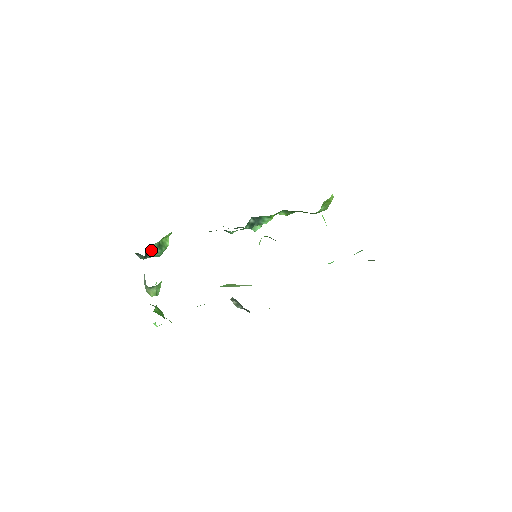
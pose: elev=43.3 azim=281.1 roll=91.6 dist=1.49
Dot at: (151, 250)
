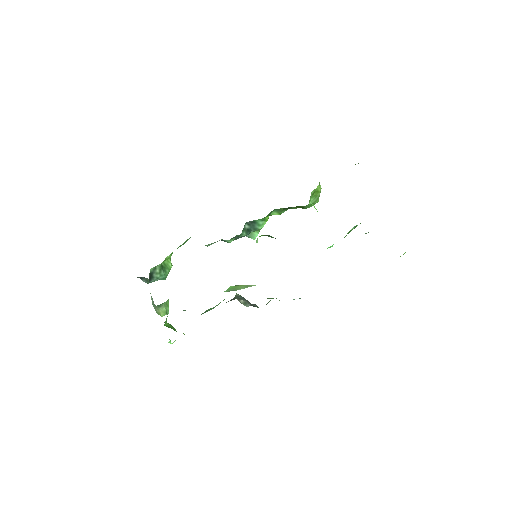
Dot at: (155, 273)
